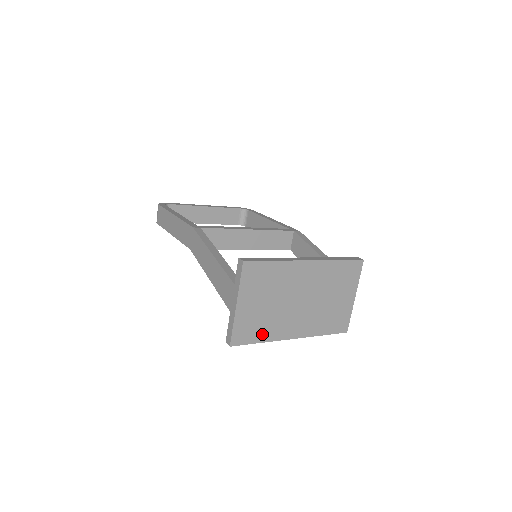
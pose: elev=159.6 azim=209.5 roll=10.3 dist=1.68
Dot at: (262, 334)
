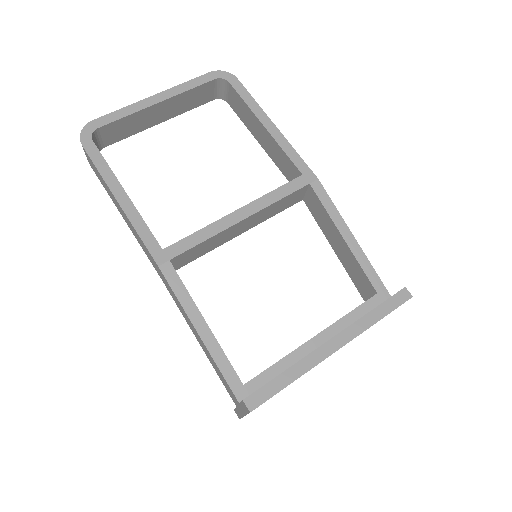
Dot at: occluded
